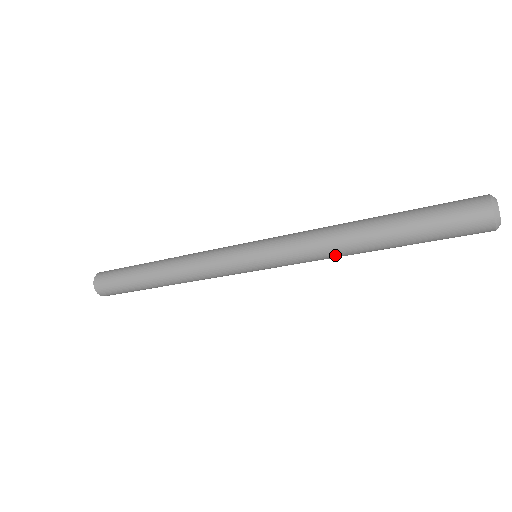
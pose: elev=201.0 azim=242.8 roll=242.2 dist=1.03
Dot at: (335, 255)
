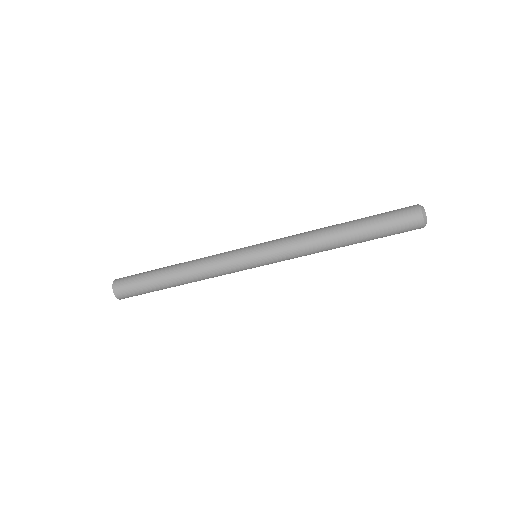
Dot at: occluded
